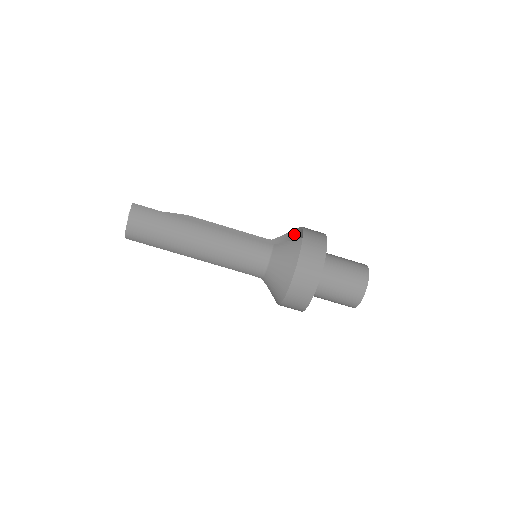
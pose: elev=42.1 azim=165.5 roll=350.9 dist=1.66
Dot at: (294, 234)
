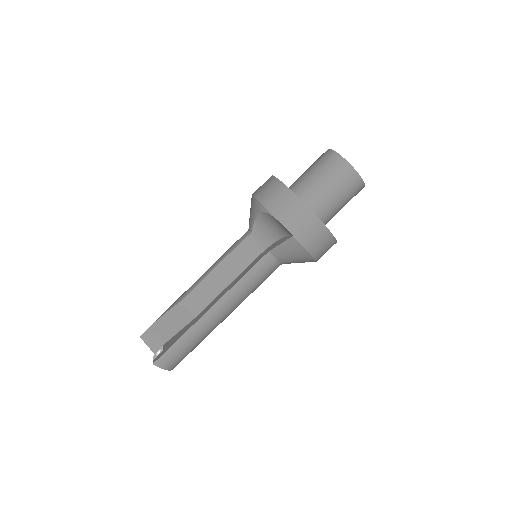
Dot at: (268, 220)
